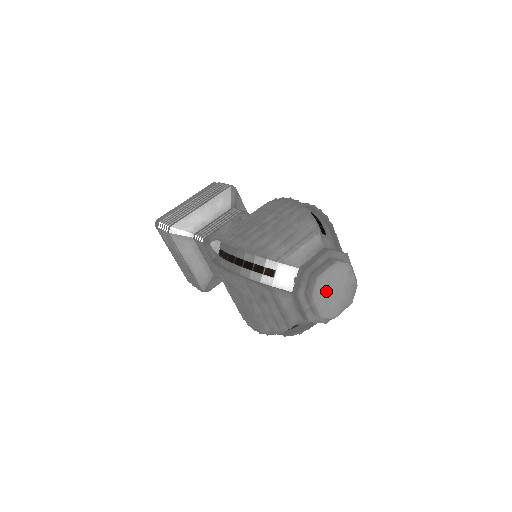
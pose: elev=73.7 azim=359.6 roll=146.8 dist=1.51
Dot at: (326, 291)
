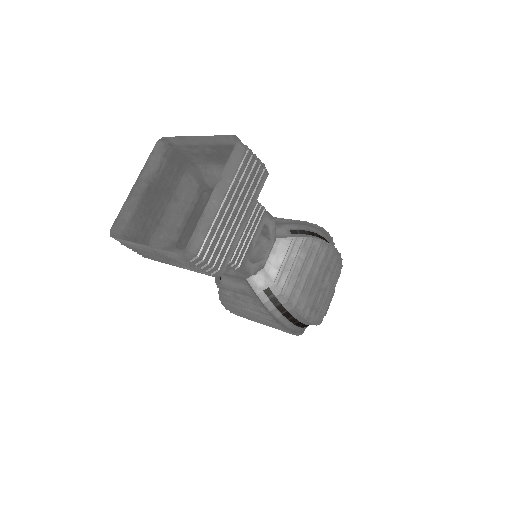
Dot at: occluded
